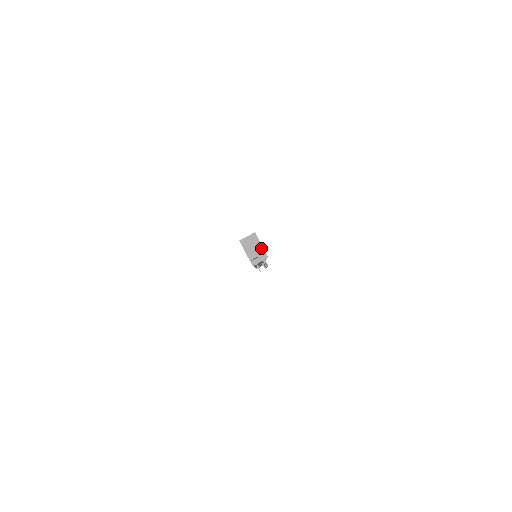
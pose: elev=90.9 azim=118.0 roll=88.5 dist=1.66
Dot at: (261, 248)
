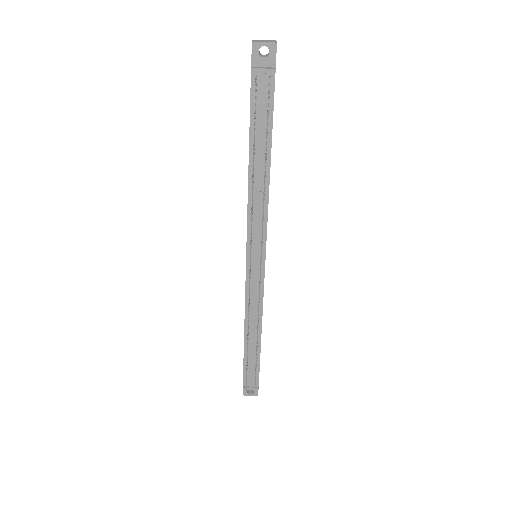
Dot at: (274, 41)
